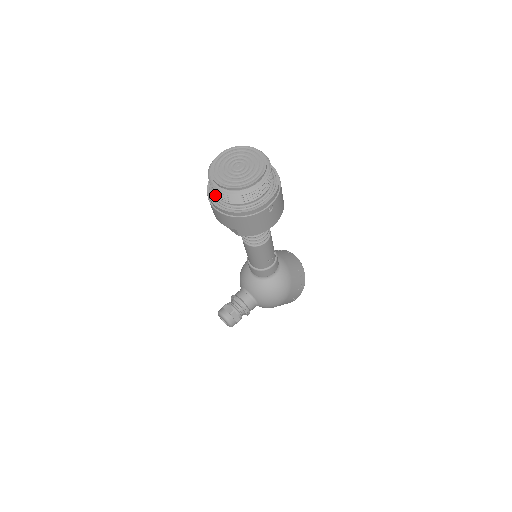
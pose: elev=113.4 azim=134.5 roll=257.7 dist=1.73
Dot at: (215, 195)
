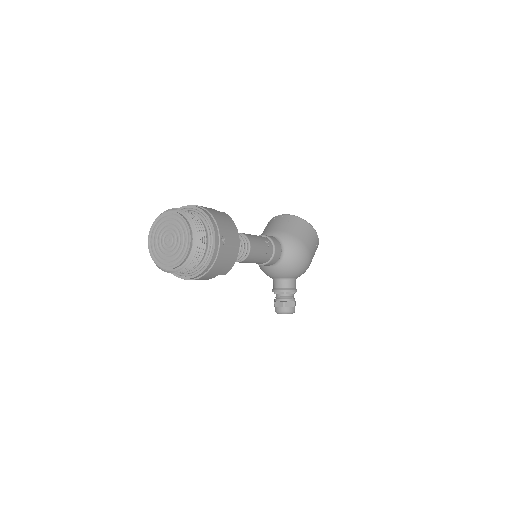
Dot at: occluded
